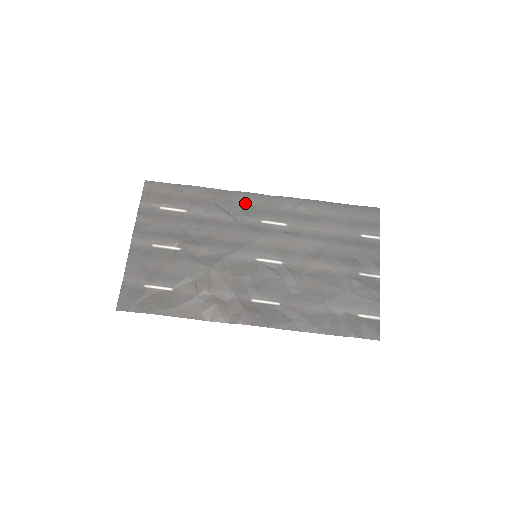
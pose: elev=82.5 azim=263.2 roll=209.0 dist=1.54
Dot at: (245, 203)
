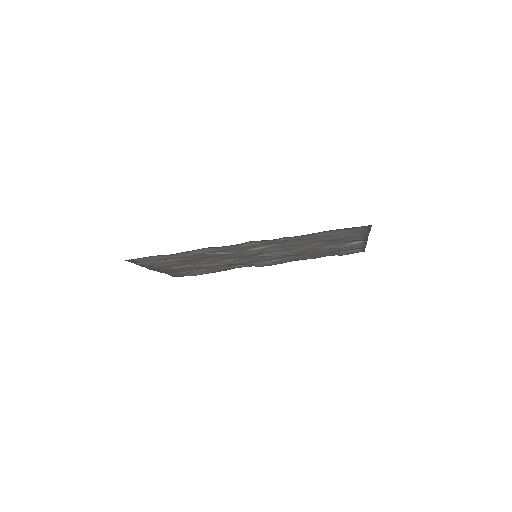
Dot at: (229, 249)
